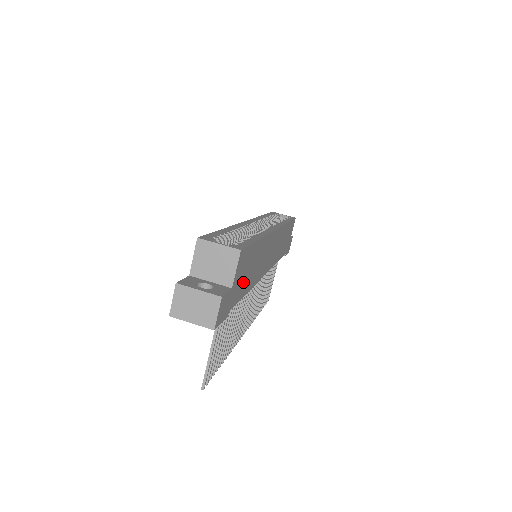
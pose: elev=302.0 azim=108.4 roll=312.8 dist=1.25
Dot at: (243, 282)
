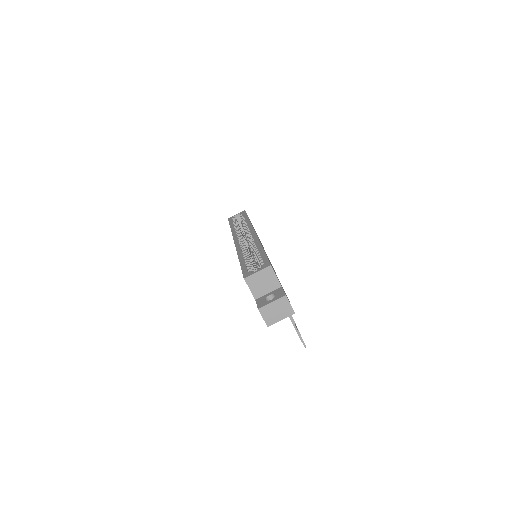
Dot at: occluded
